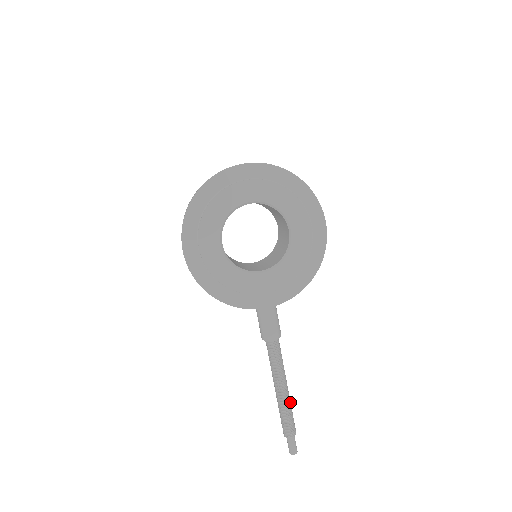
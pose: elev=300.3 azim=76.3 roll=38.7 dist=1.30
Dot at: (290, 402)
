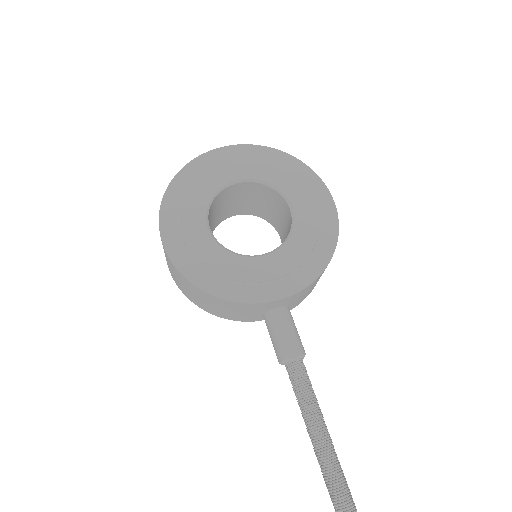
Dot at: (339, 462)
